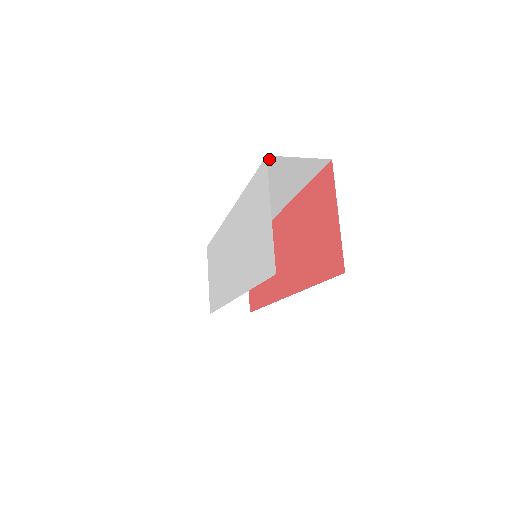
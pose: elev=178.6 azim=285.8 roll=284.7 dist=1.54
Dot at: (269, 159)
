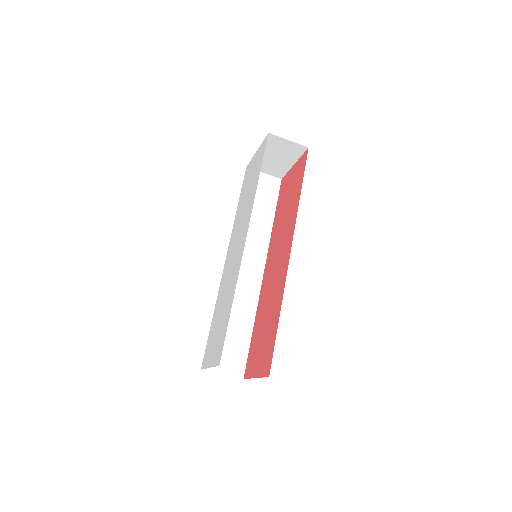
Dot at: occluded
